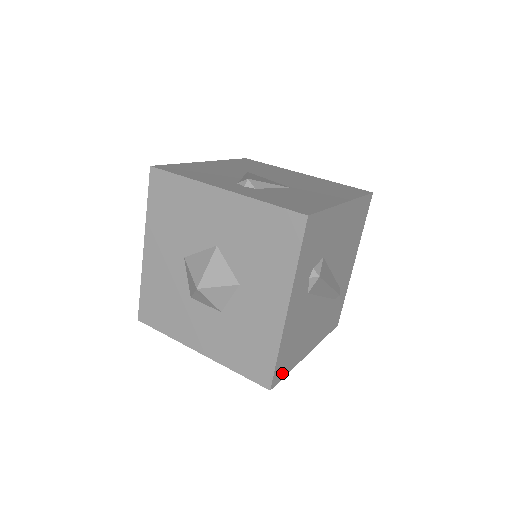
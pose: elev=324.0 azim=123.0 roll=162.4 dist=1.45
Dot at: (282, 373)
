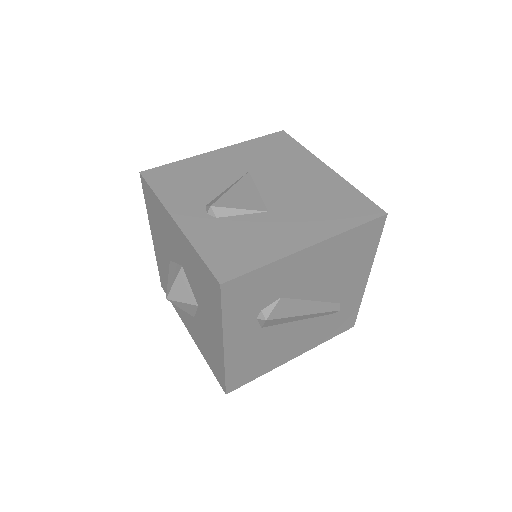
Dot at: (243, 381)
